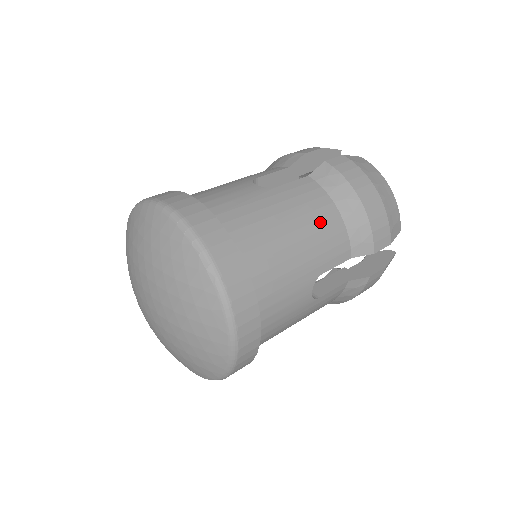
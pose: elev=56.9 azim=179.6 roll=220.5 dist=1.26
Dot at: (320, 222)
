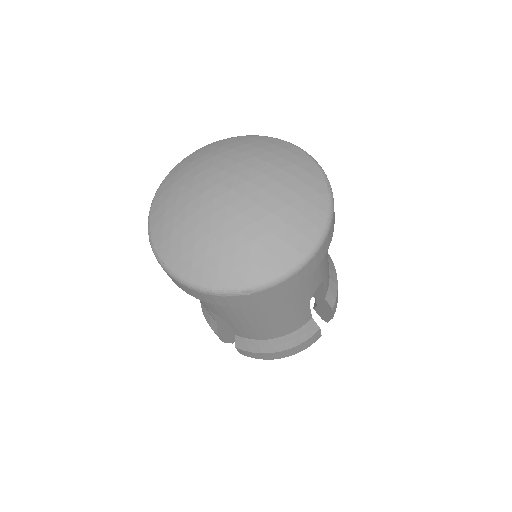
Dot at: occluded
